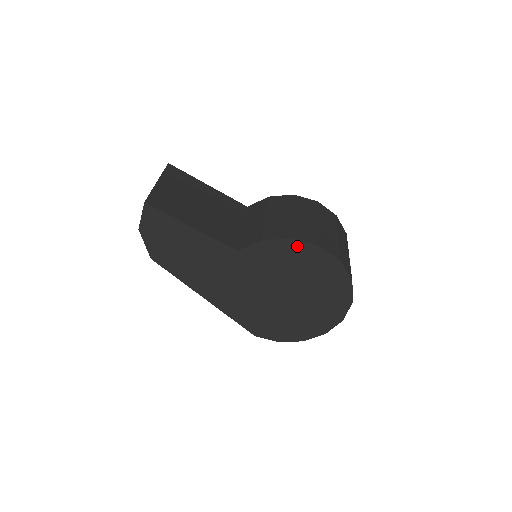
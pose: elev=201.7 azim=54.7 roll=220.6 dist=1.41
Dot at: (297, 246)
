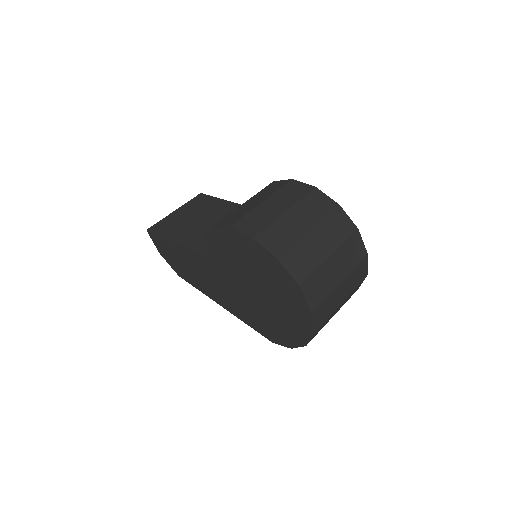
Dot at: (220, 234)
